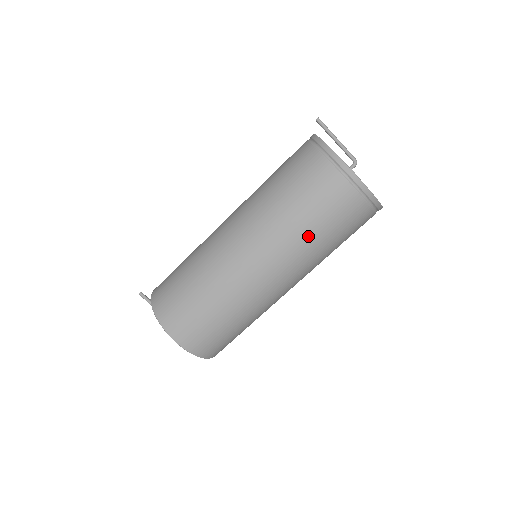
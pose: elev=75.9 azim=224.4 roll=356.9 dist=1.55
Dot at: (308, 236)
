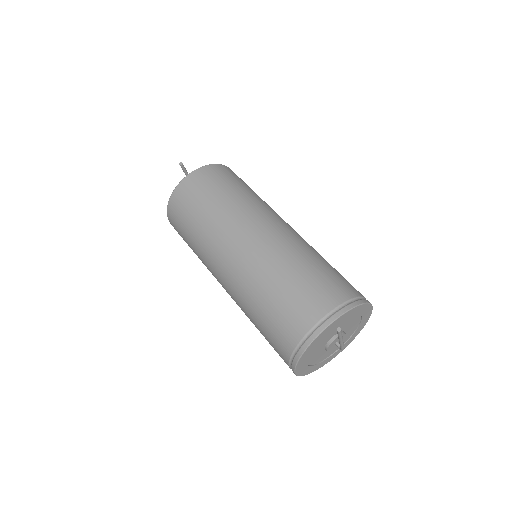
Dot at: occluded
